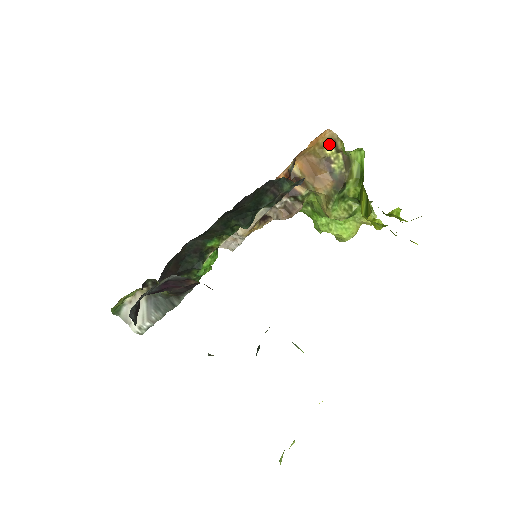
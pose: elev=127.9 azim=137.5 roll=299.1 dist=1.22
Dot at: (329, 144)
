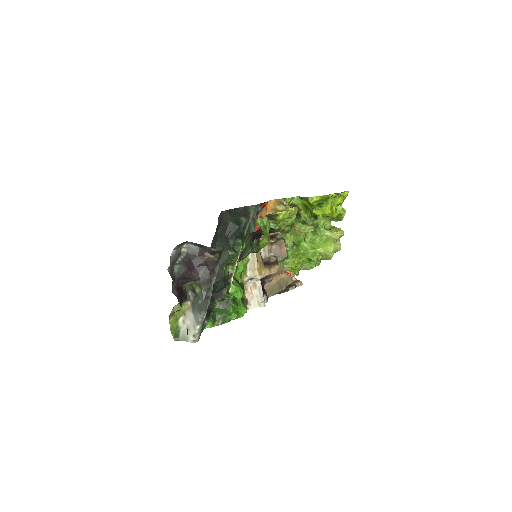
Dot at: (278, 205)
